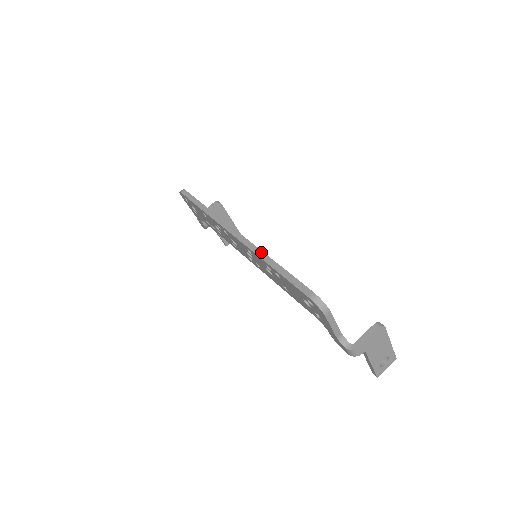
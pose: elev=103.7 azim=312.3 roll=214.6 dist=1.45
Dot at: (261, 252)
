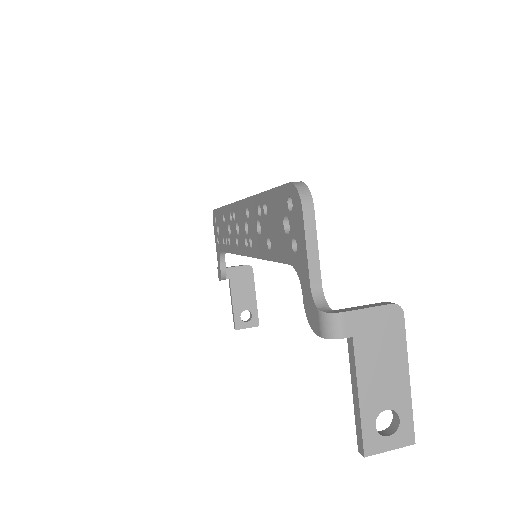
Dot at: occluded
